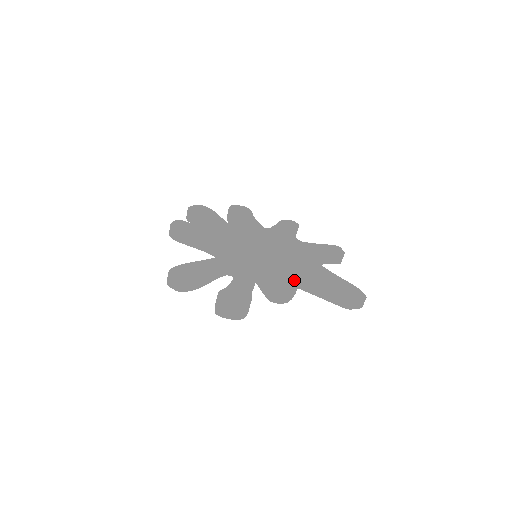
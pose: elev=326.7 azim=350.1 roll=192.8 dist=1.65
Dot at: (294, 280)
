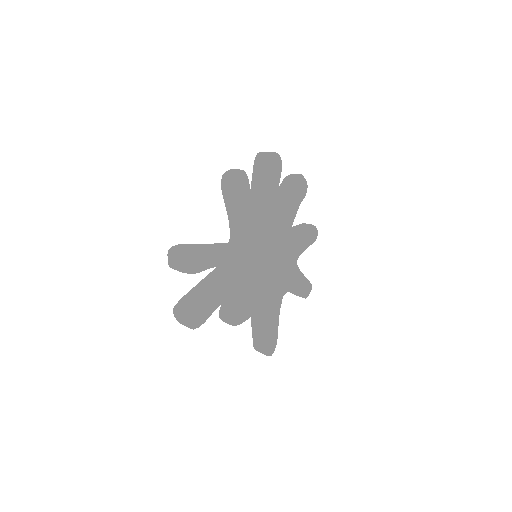
Dot at: (250, 313)
